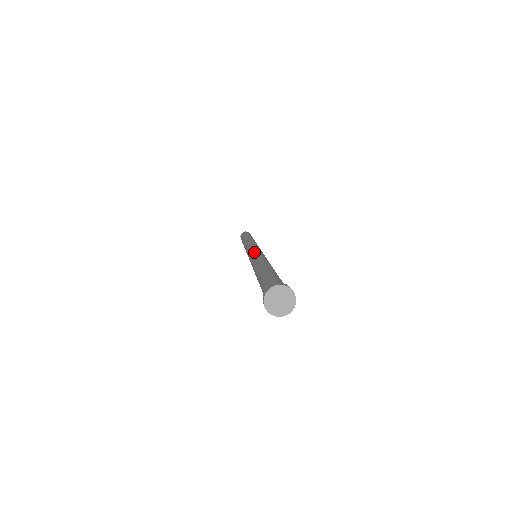
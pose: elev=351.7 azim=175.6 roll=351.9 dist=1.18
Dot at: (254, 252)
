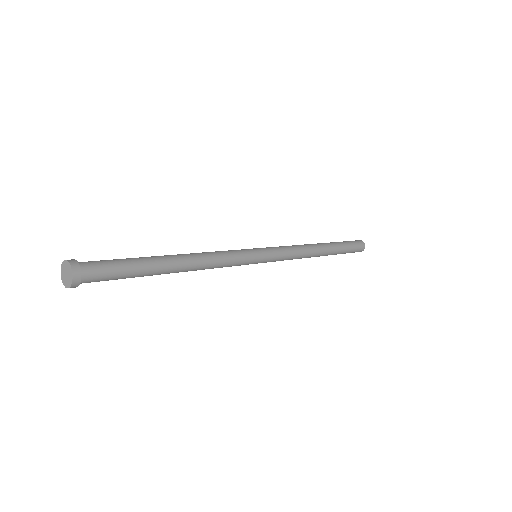
Dot at: occluded
